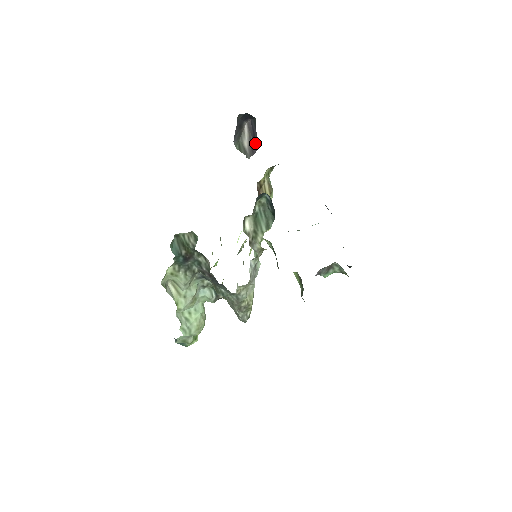
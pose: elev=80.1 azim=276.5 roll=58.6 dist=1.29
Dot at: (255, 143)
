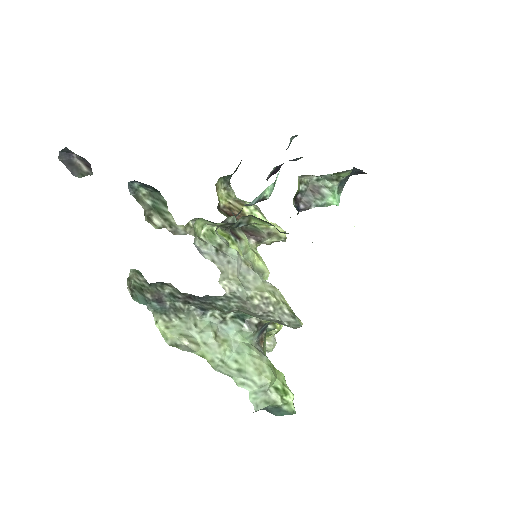
Dot at: (86, 161)
